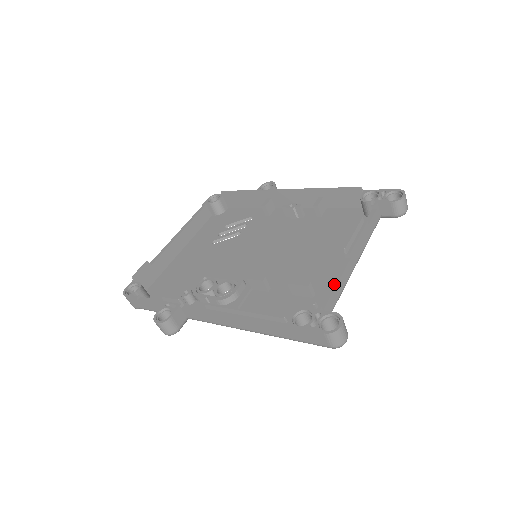
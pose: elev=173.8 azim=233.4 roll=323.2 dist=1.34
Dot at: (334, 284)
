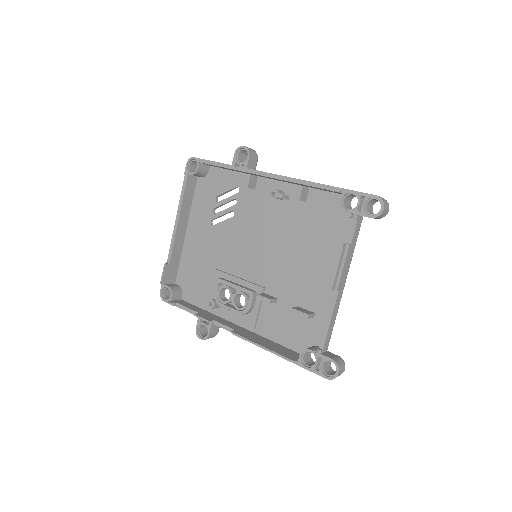
Dot at: (328, 322)
